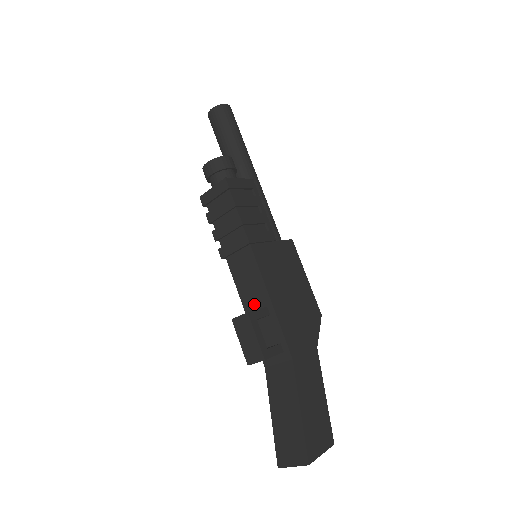
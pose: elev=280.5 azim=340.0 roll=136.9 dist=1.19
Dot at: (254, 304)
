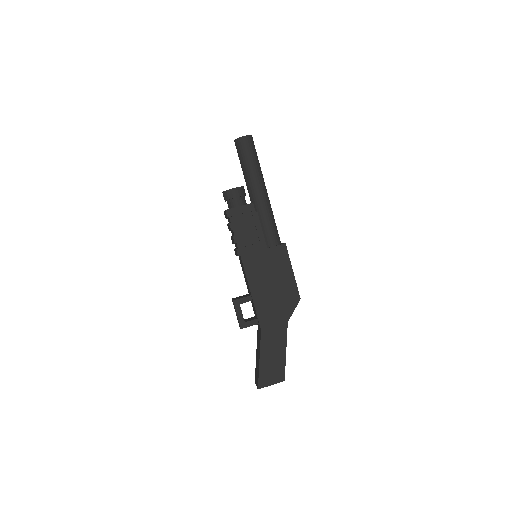
Dot at: (248, 290)
